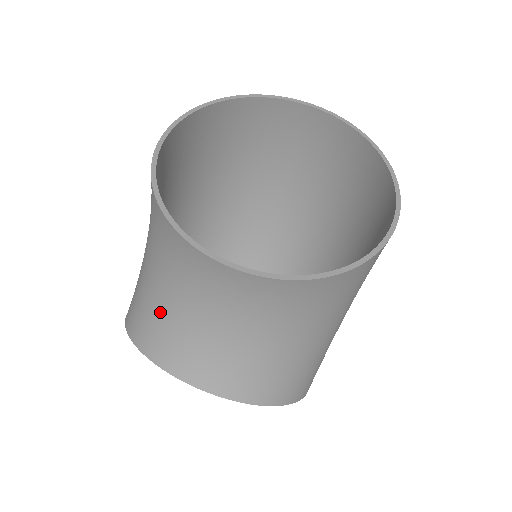
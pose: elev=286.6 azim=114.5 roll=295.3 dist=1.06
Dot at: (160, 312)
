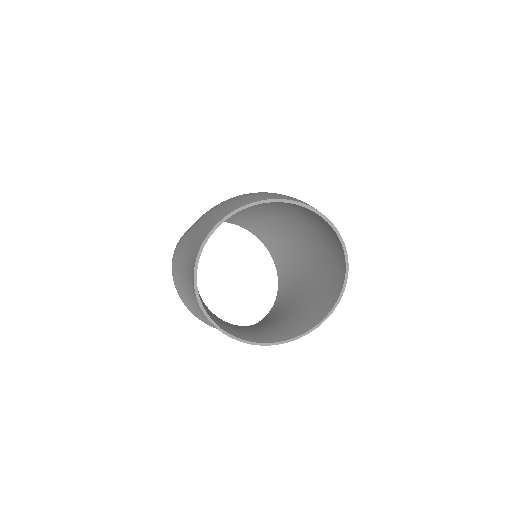
Dot at: (197, 305)
